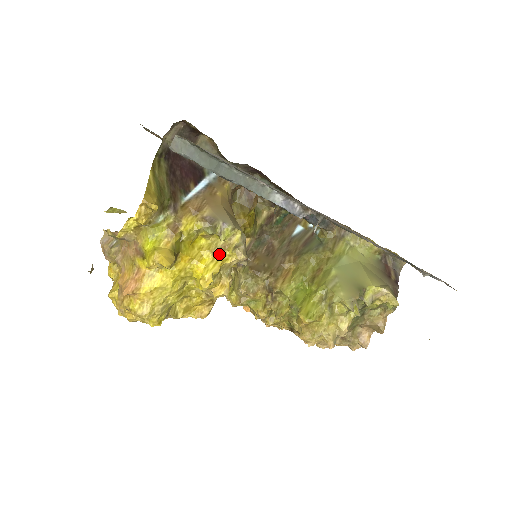
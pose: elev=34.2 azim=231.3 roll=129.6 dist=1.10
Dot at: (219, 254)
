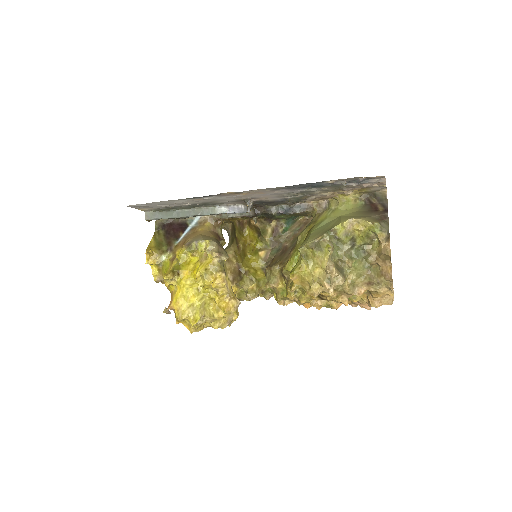
Dot at: (204, 261)
